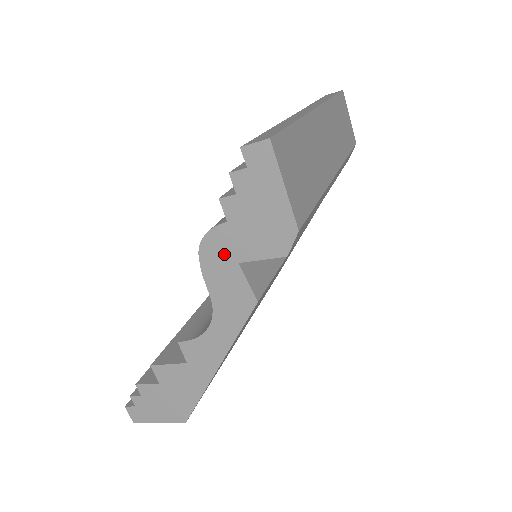
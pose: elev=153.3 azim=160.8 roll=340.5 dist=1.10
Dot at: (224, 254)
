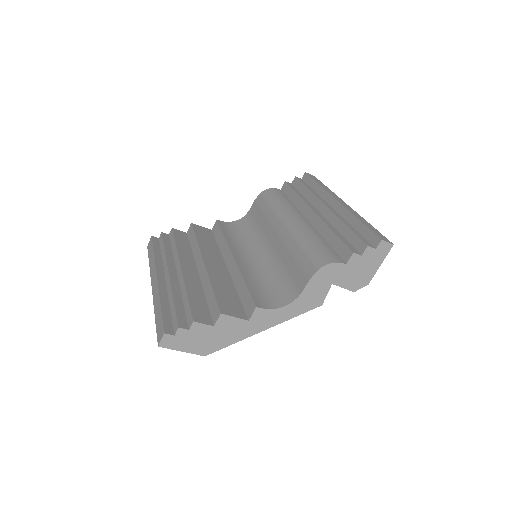
Dot at: (330, 277)
